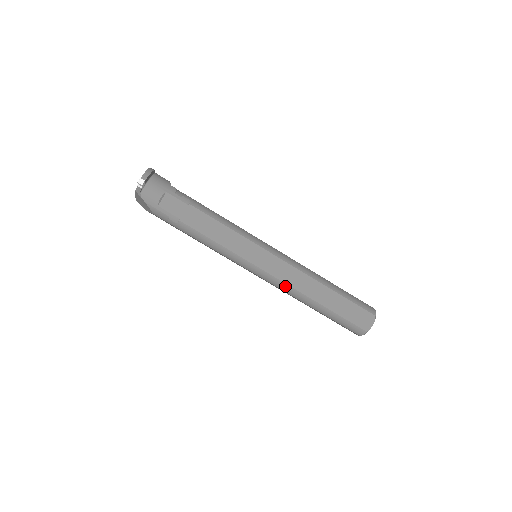
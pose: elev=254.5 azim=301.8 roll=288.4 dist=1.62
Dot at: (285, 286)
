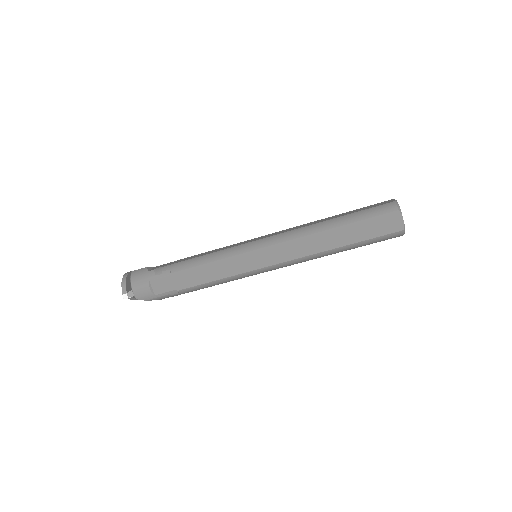
Dot at: (297, 261)
